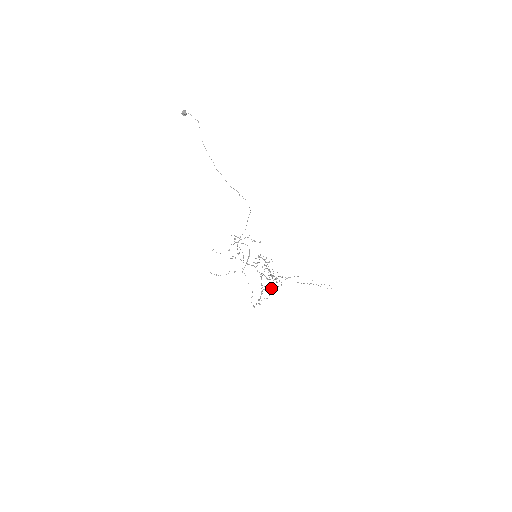
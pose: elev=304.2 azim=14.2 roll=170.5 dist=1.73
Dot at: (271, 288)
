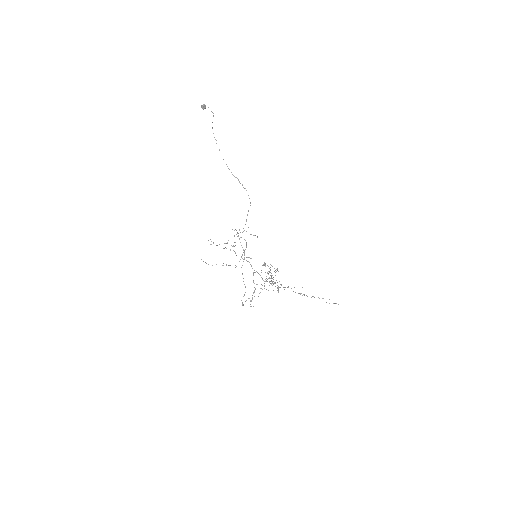
Dot at: occluded
